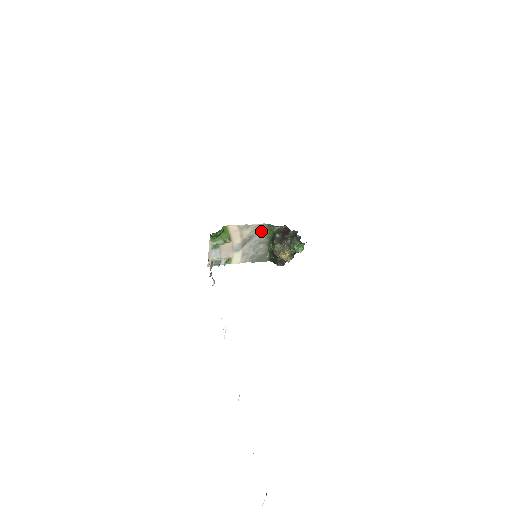
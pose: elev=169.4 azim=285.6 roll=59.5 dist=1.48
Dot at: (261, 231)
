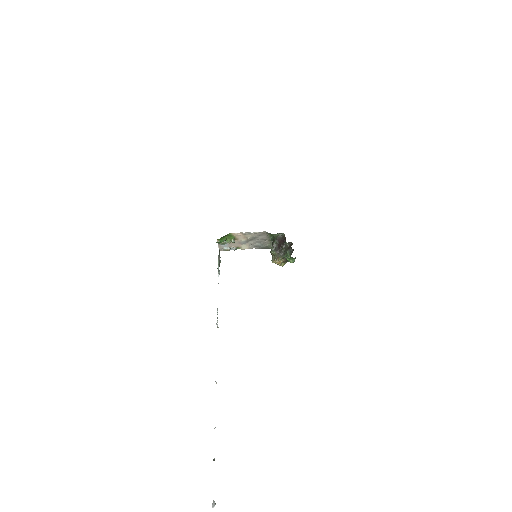
Dot at: (263, 234)
